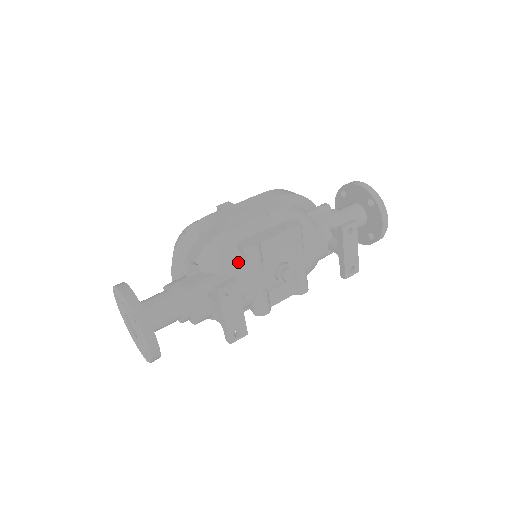
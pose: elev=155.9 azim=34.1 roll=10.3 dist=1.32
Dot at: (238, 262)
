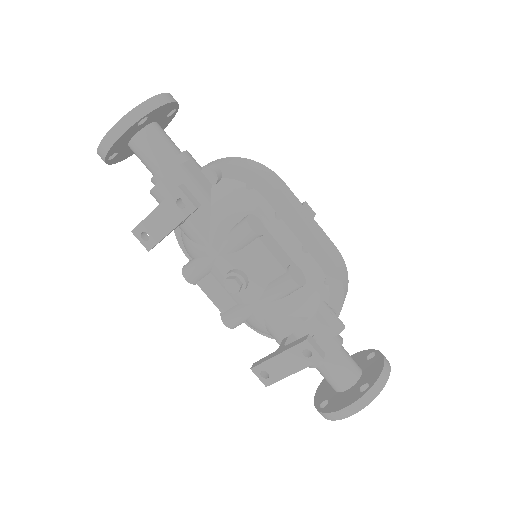
Dot at: (230, 219)
